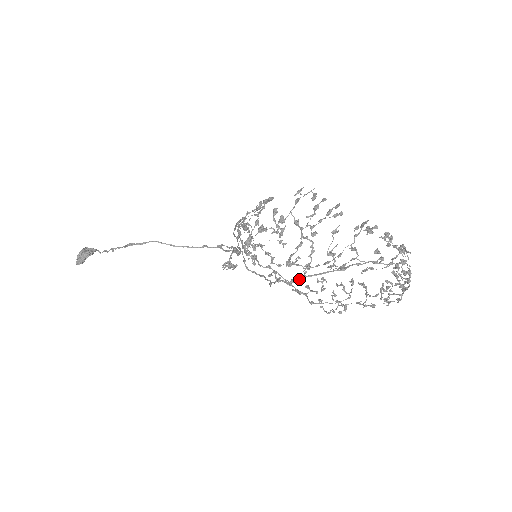
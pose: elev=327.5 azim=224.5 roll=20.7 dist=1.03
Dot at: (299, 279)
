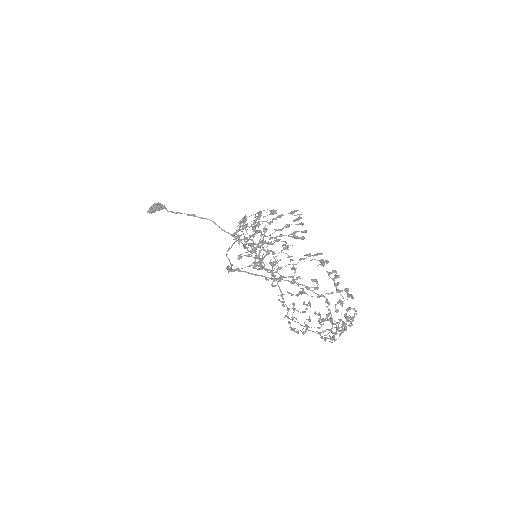
Dot at: (238, 271)
